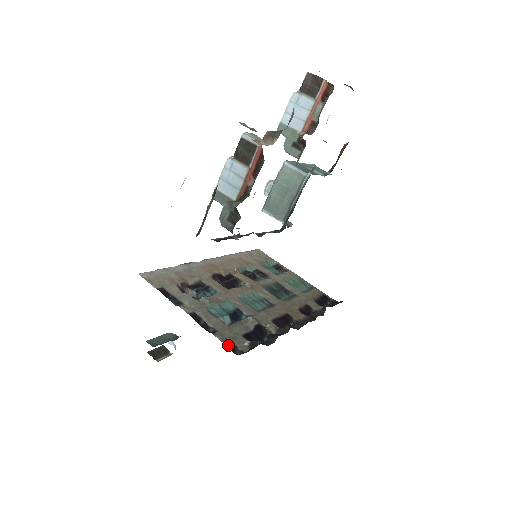
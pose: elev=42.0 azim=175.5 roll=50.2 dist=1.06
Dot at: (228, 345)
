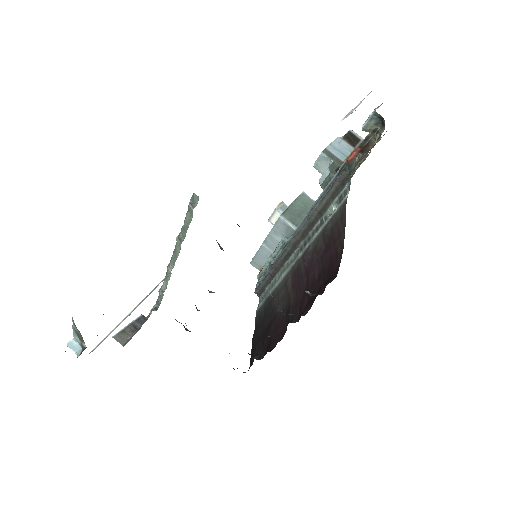
Dot at: occluded
